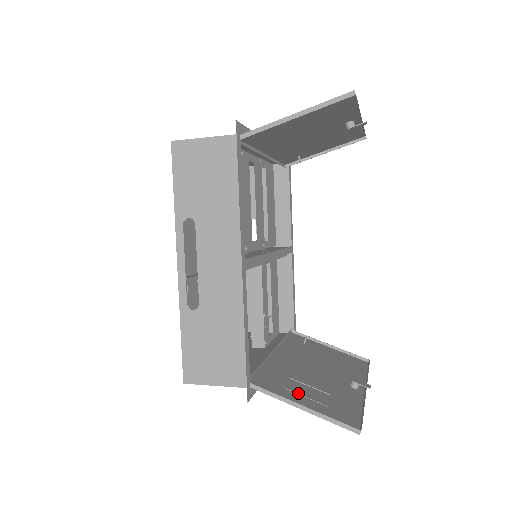
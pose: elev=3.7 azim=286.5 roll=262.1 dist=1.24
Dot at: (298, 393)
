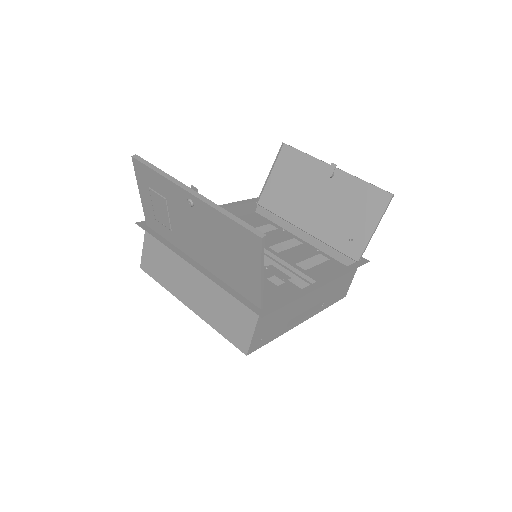
Dot at: (156, 210)
